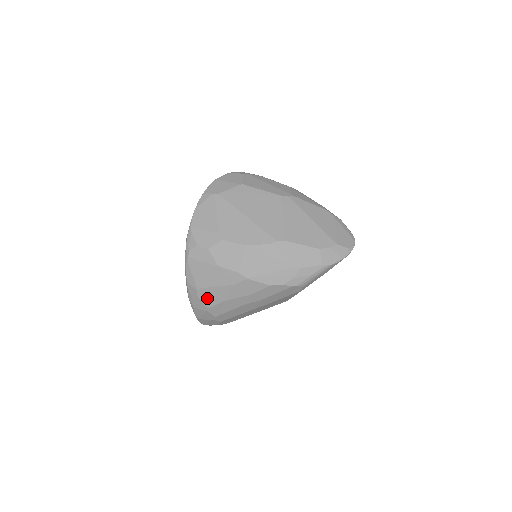
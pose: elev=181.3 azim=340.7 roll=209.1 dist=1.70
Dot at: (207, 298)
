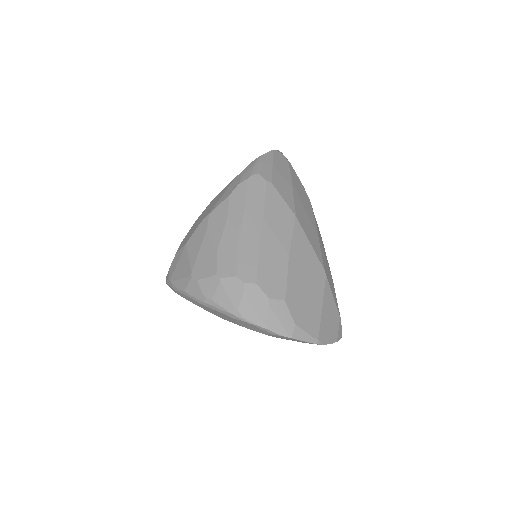
Dot at: (205, 269)
